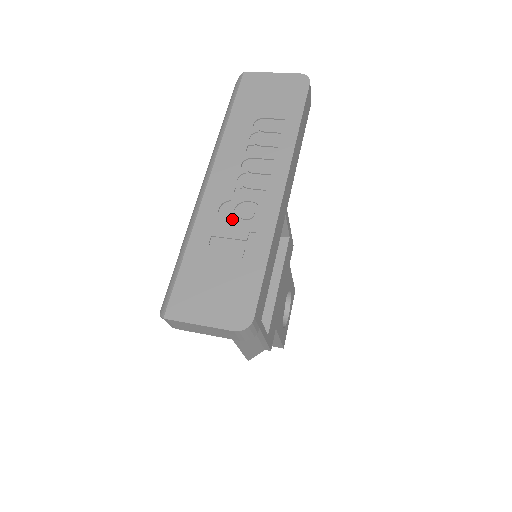
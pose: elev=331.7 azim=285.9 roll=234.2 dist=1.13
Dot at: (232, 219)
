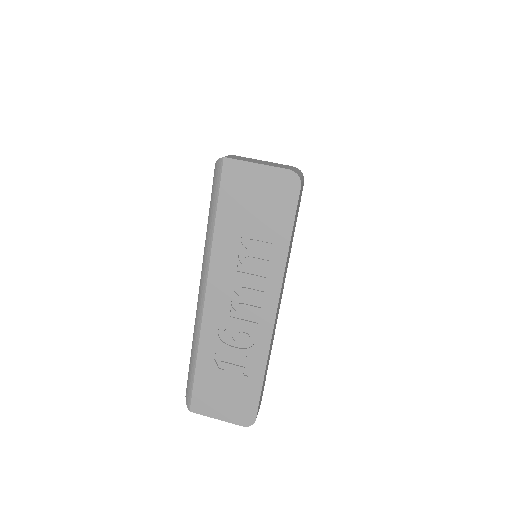
Dot at: (231, 340)
